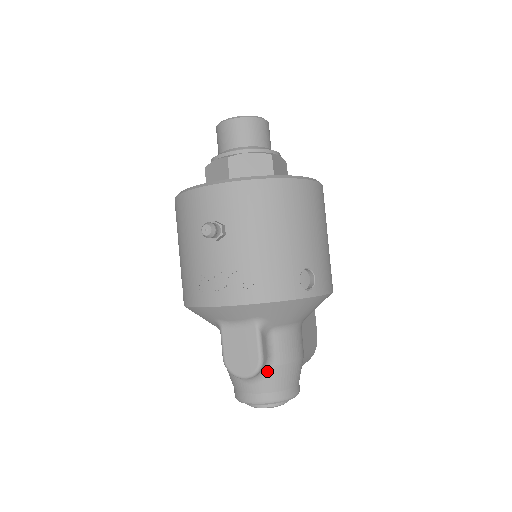
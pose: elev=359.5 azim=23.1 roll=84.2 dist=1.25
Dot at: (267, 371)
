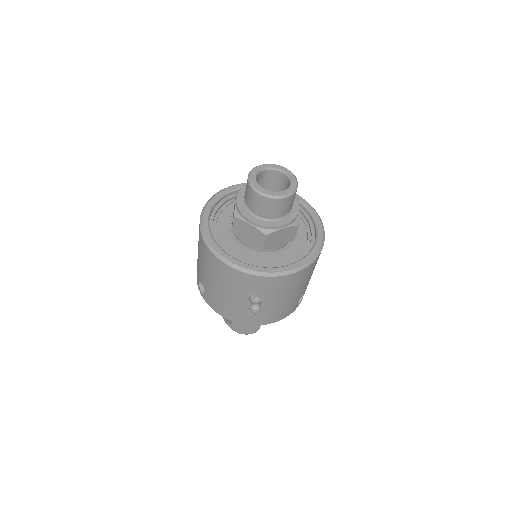
Dot at: occluded
